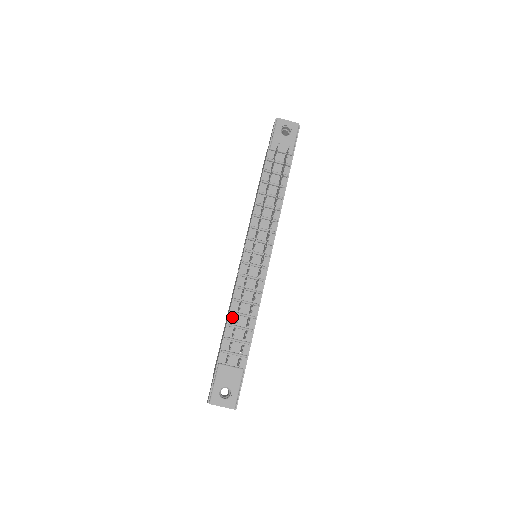
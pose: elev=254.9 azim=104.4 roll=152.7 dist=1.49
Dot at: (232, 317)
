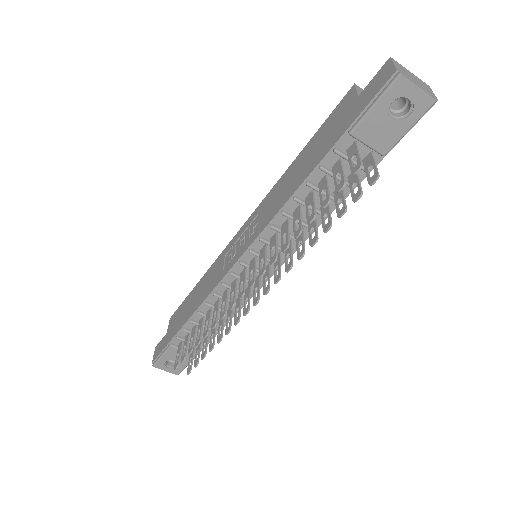
Dot at: (198, 315)
